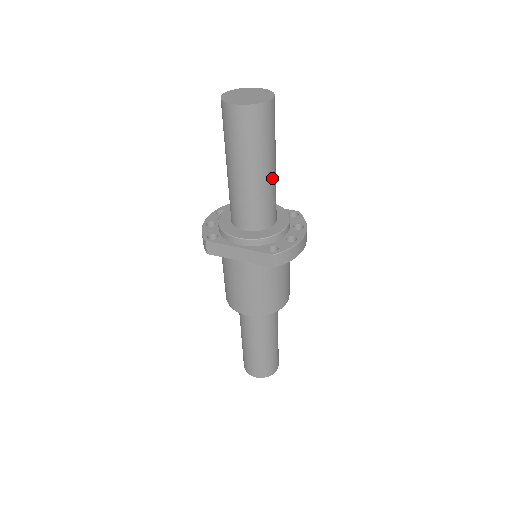
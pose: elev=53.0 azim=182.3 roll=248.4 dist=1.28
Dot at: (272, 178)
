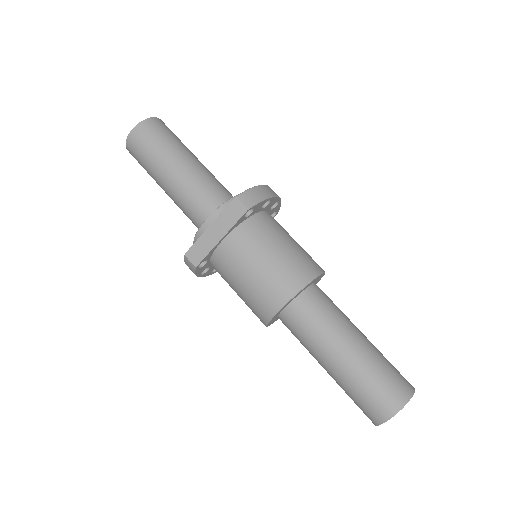
Dot at: (201, 167)
